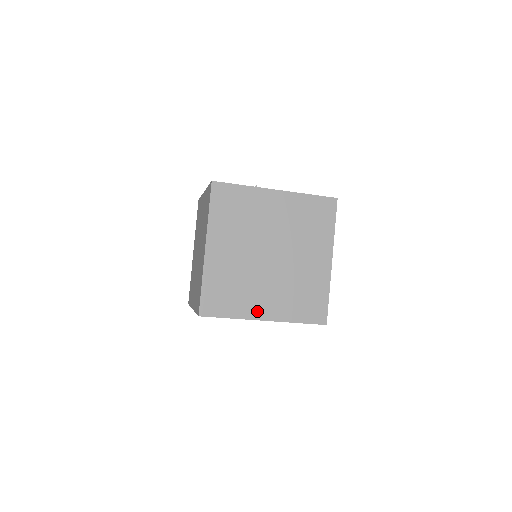
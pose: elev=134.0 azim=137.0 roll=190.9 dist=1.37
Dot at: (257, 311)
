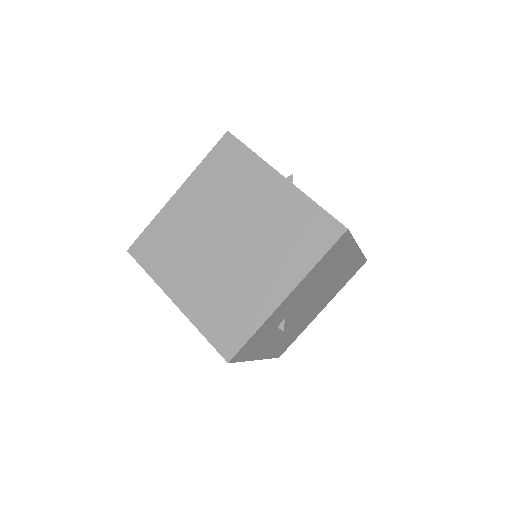
Dot at: (175, 287)
